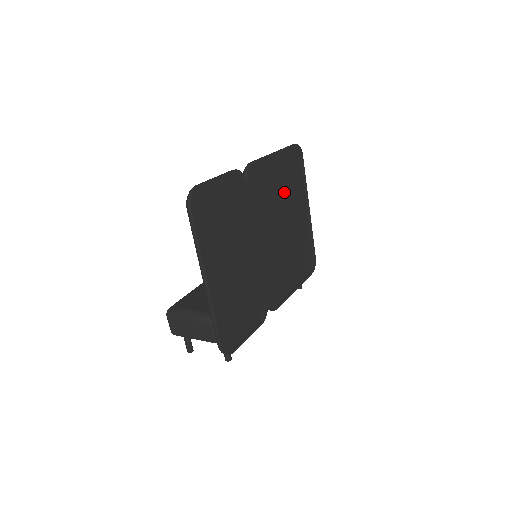
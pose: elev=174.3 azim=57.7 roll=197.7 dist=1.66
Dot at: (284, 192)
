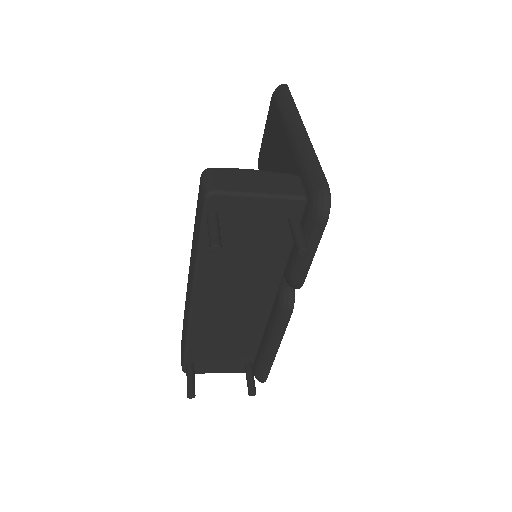
Dot at: occluded
